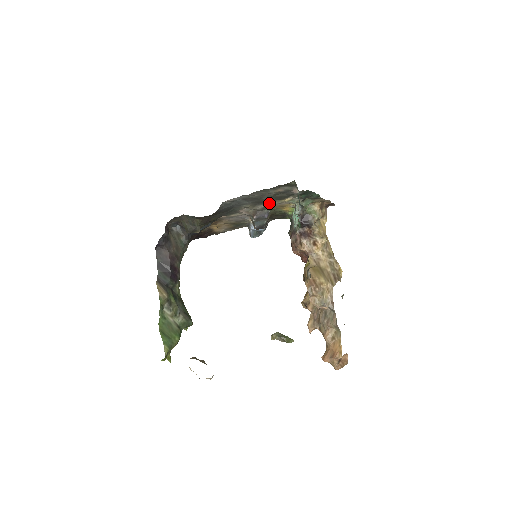
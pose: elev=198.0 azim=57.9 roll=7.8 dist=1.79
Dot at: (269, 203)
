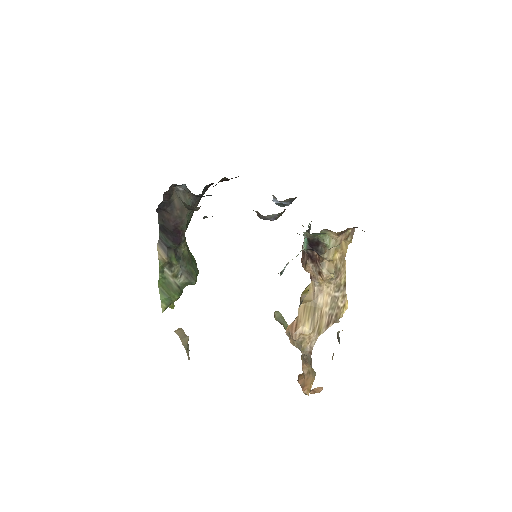
Dot at: occluded
